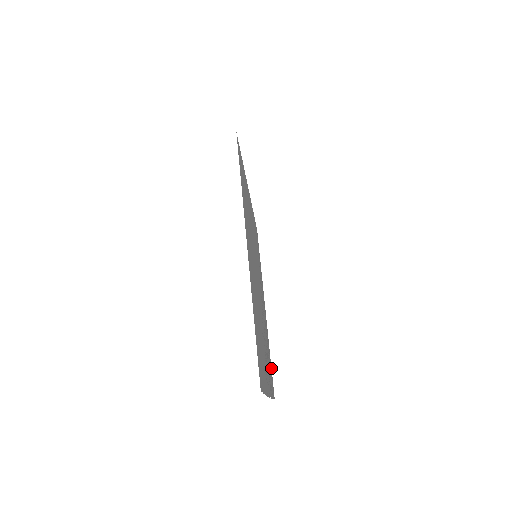
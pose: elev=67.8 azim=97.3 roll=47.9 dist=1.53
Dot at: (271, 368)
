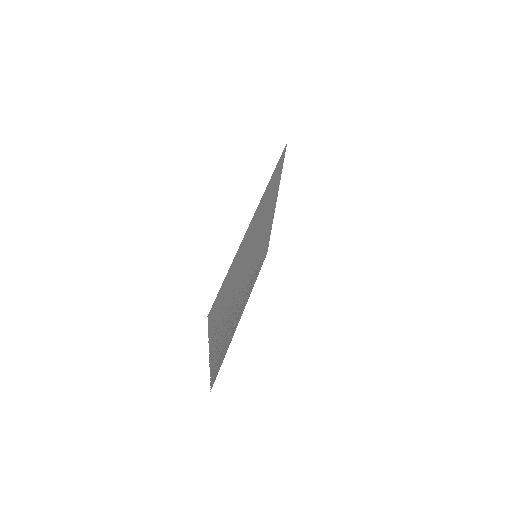
Dot at: (221, 364)
